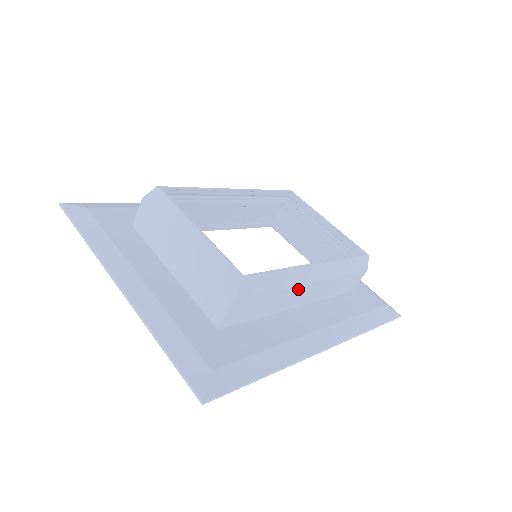
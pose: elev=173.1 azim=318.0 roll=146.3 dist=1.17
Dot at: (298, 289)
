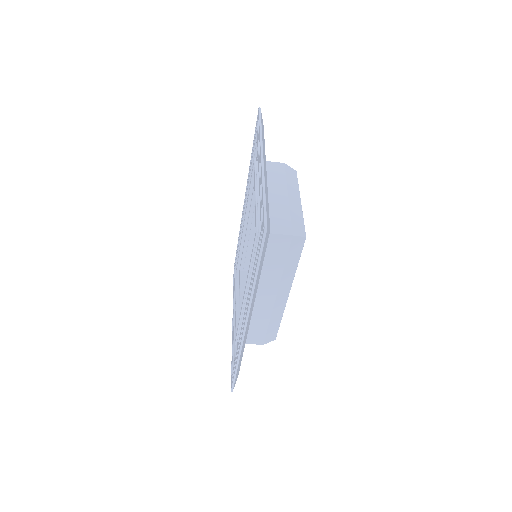
Dot at: (275, 287)
